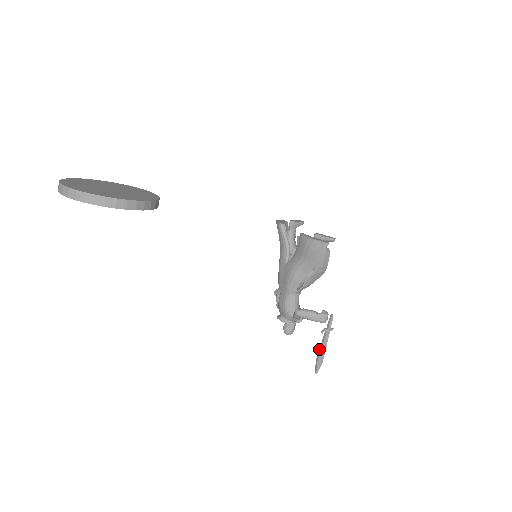
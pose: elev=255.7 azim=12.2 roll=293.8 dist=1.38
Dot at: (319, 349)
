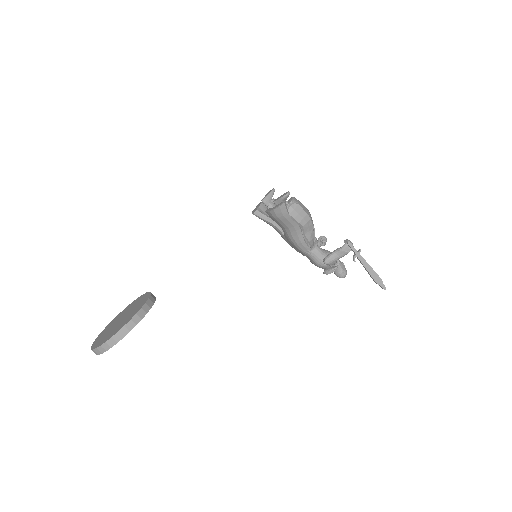
Dot at: occluded
